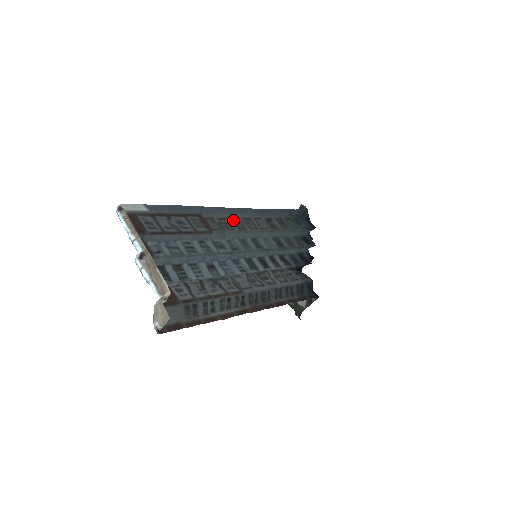
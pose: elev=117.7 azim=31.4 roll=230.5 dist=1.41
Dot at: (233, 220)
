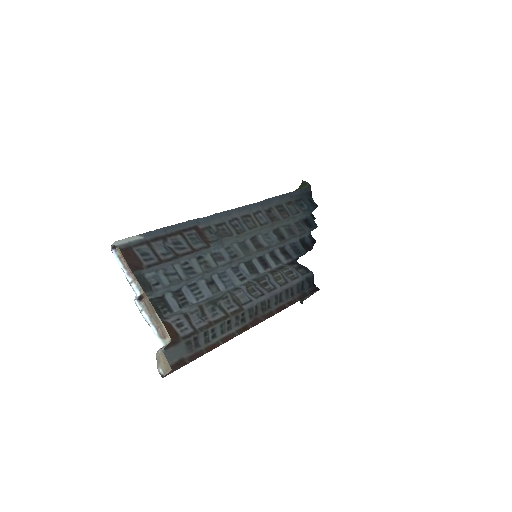
Dot at: (231, 223)
